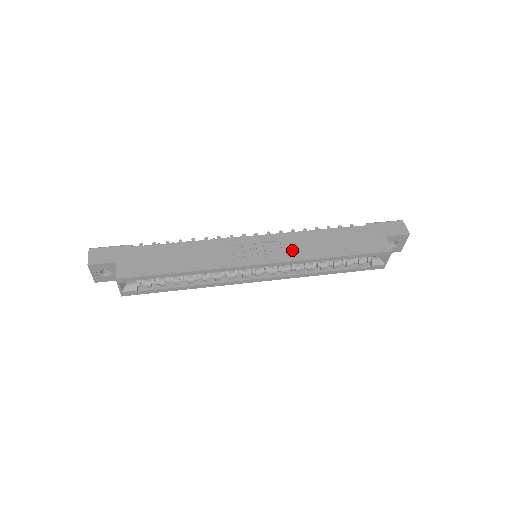
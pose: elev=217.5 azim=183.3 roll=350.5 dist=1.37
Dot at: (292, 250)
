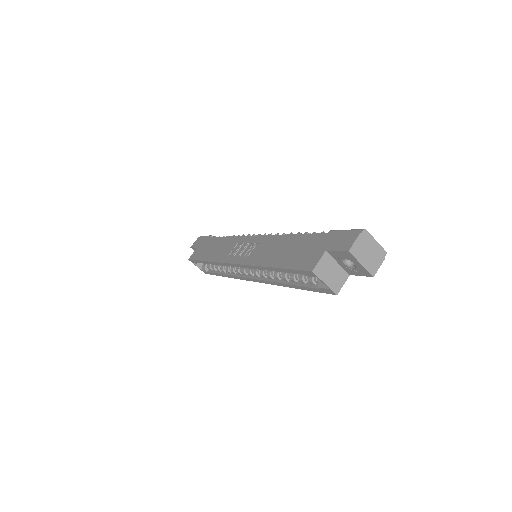
Dot at: (257, 254)
